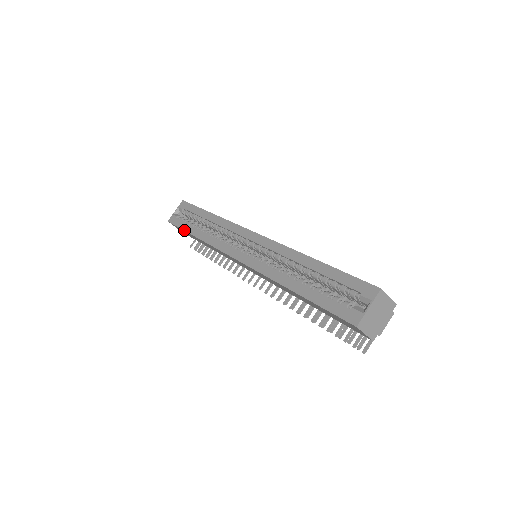
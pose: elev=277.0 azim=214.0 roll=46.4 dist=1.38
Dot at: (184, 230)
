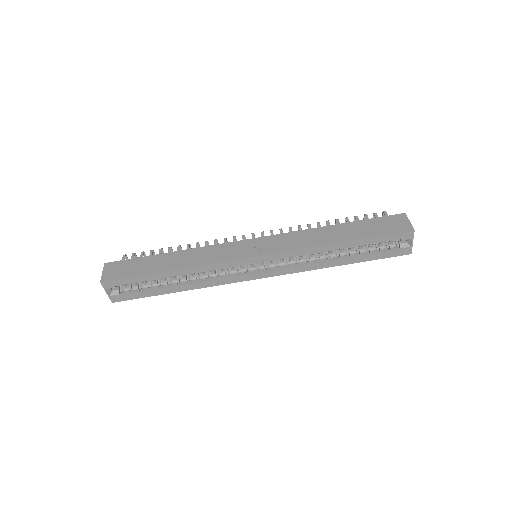
Dot at: occluded
